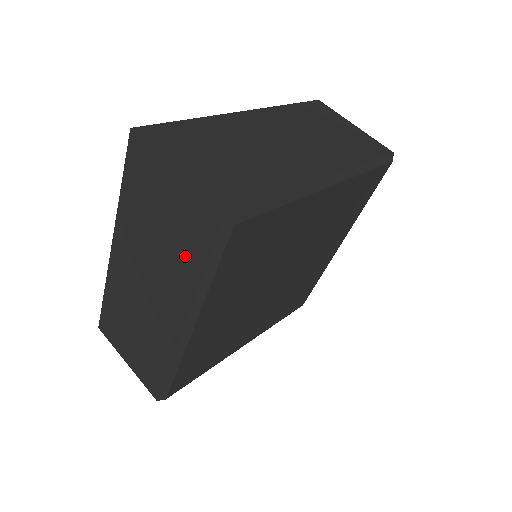
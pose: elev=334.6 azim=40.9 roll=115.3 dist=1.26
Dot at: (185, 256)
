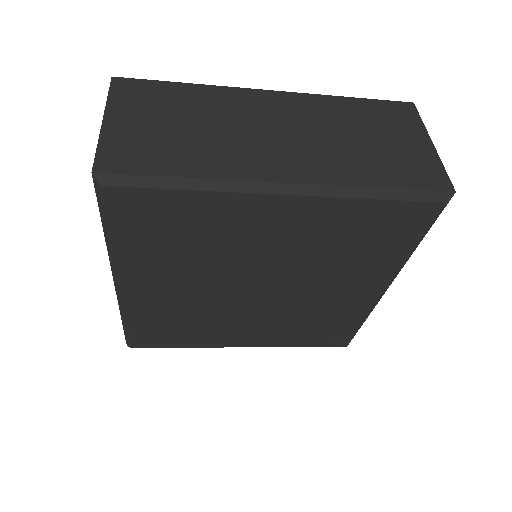
Dot at: occluded
